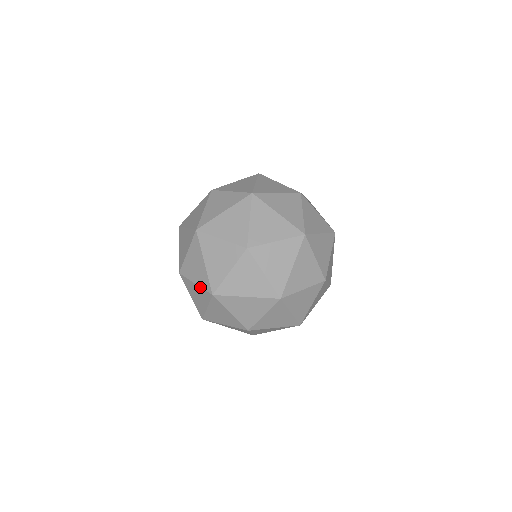
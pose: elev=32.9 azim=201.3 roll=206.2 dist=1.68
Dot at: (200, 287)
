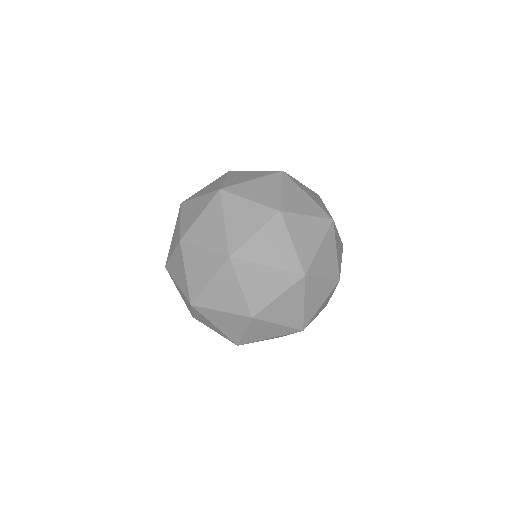
Dot at: (187, 282)
